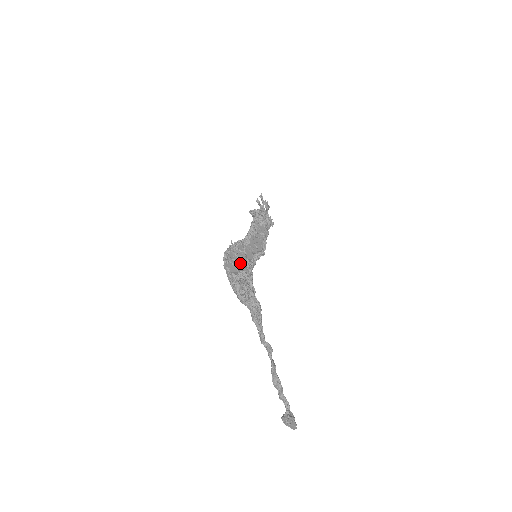
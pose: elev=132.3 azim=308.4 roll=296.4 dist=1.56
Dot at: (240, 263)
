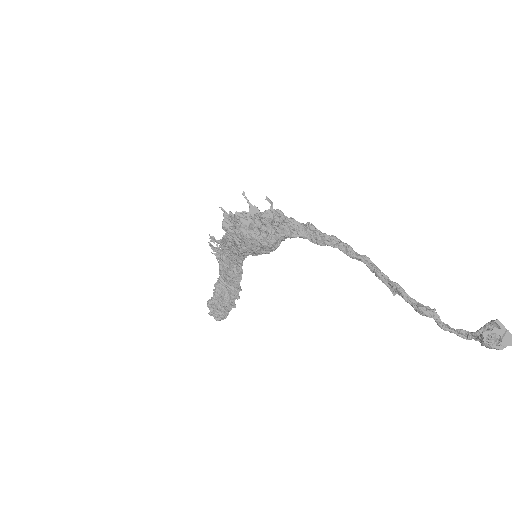
Dot at: (249, 208)
